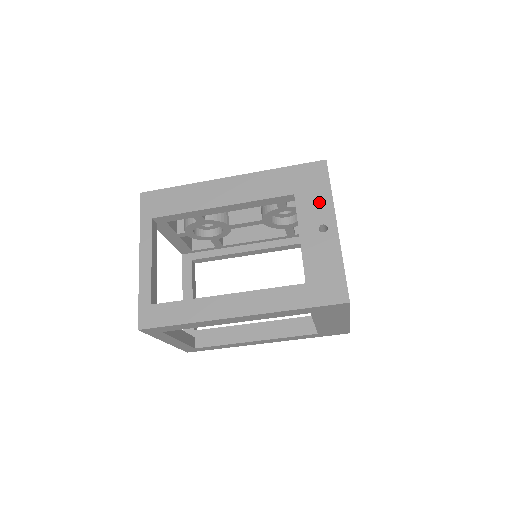
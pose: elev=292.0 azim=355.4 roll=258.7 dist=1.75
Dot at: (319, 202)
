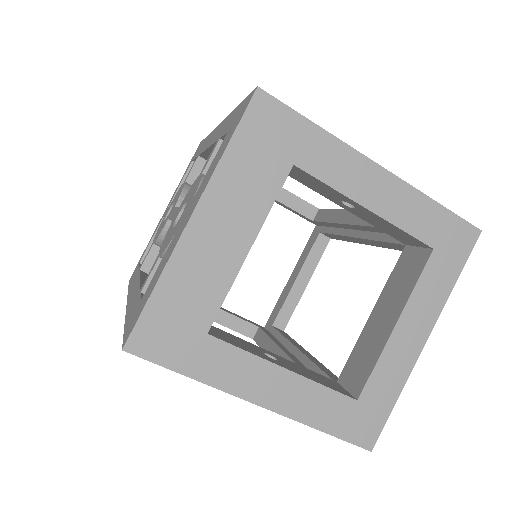
Dot at: occluded
